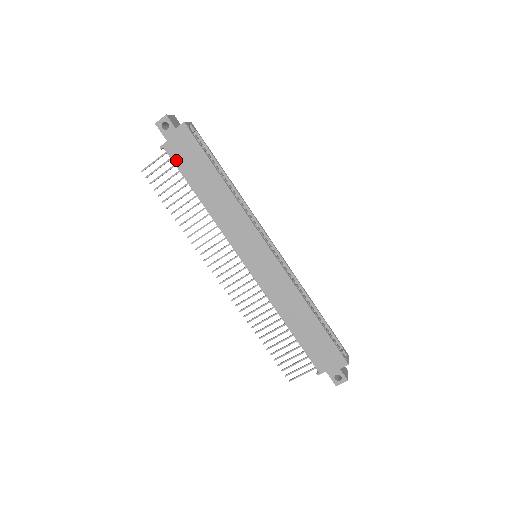
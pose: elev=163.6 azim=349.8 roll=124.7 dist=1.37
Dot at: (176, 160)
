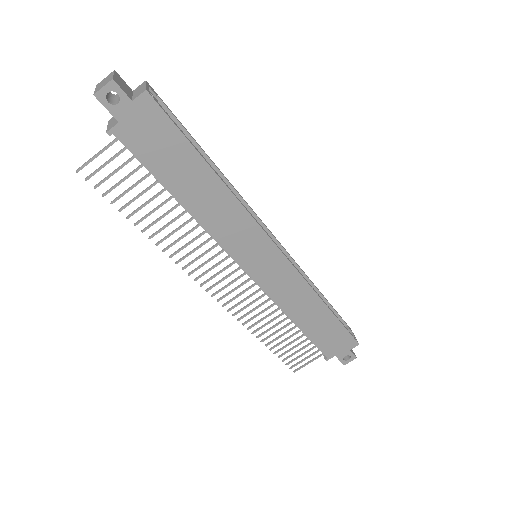
Dot at: (137, 150)
